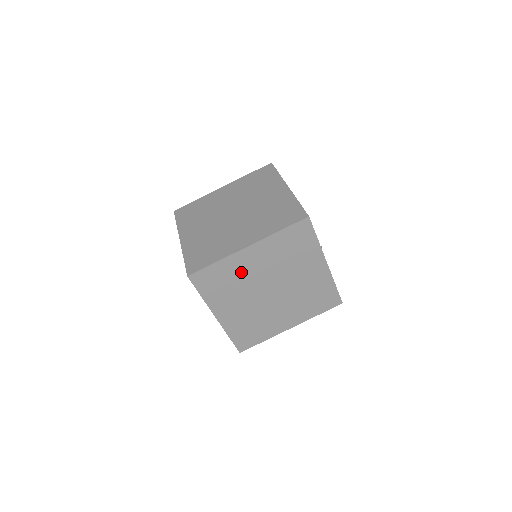
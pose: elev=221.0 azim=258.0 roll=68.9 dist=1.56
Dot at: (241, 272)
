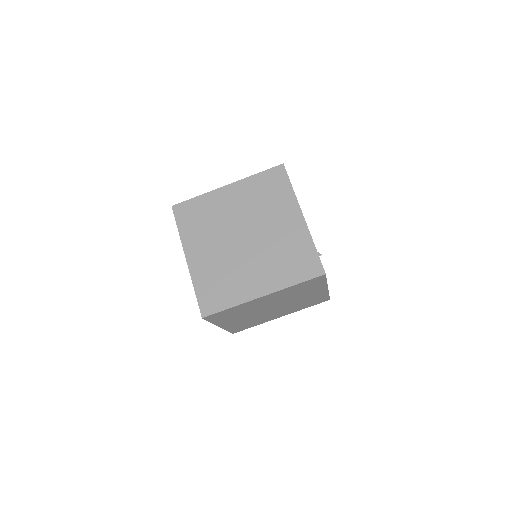
Dot at: (251, 307)
